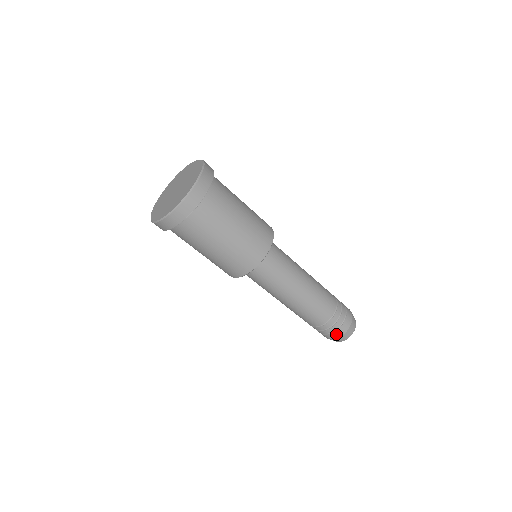
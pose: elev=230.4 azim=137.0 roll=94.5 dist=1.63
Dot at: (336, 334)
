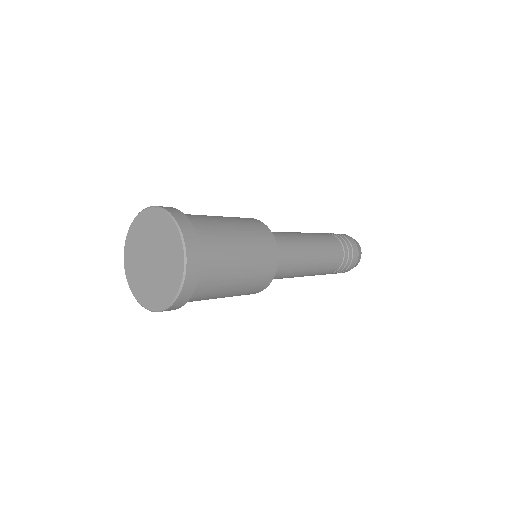
Dot at: occluded
